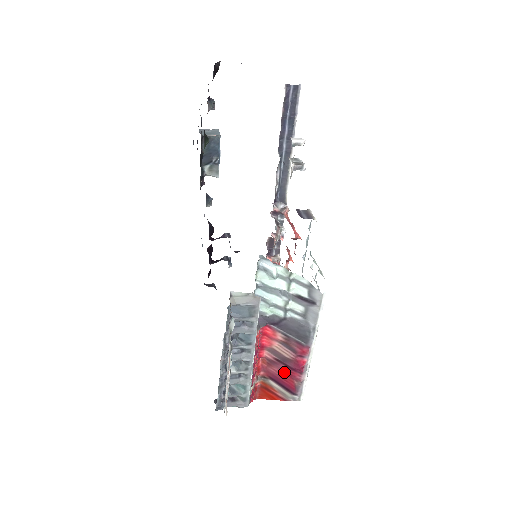
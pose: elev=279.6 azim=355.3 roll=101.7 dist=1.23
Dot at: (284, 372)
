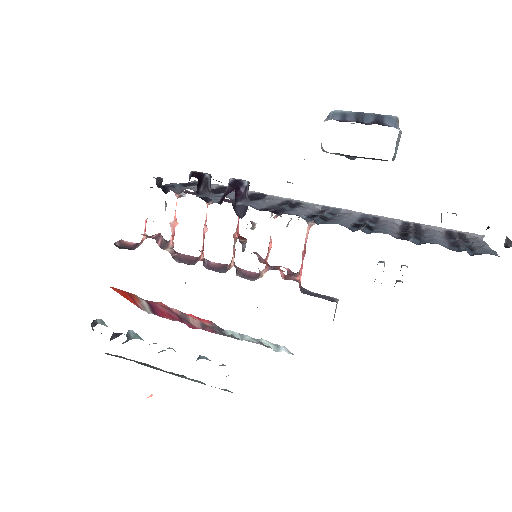
Dot at: (170, 315)
